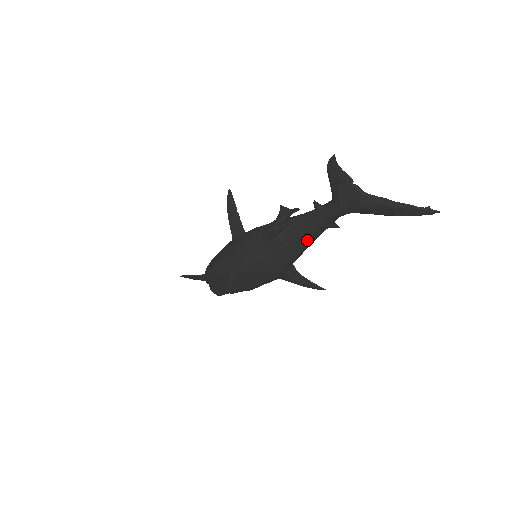
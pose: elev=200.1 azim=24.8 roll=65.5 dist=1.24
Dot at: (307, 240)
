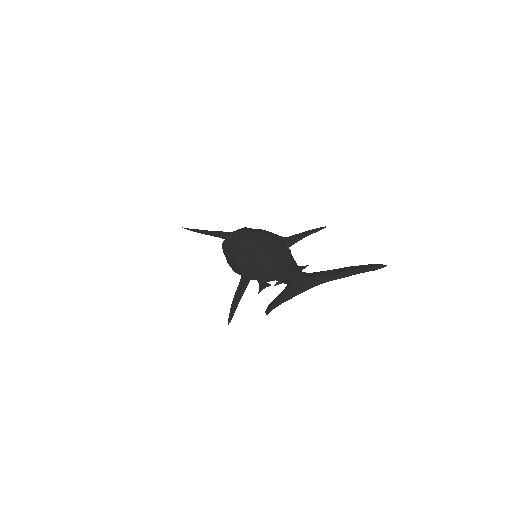
Dot at: occluded
